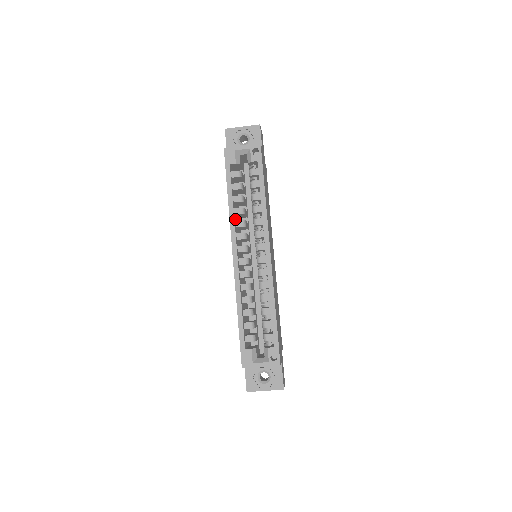
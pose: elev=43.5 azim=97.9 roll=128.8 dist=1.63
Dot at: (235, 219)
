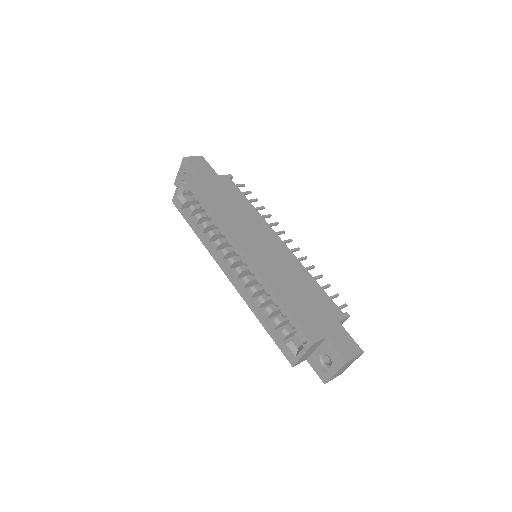
Dot at: (213, 244)
